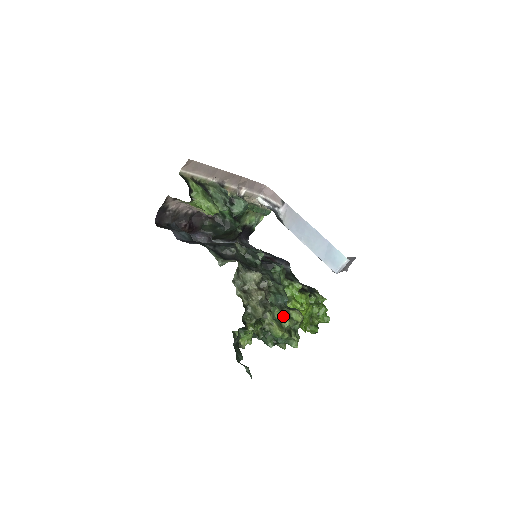
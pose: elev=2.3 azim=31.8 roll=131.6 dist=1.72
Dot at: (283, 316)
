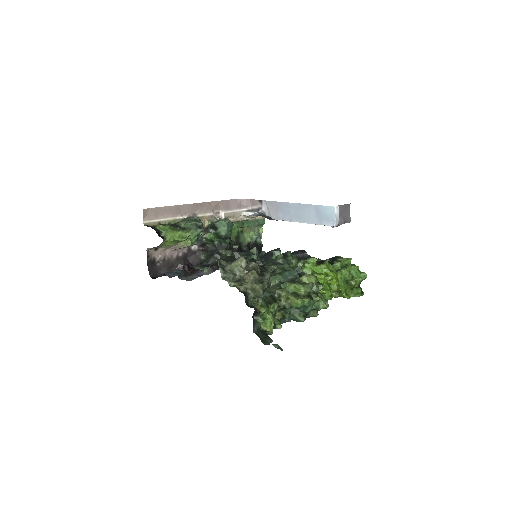
Dot at: (295, 286)
